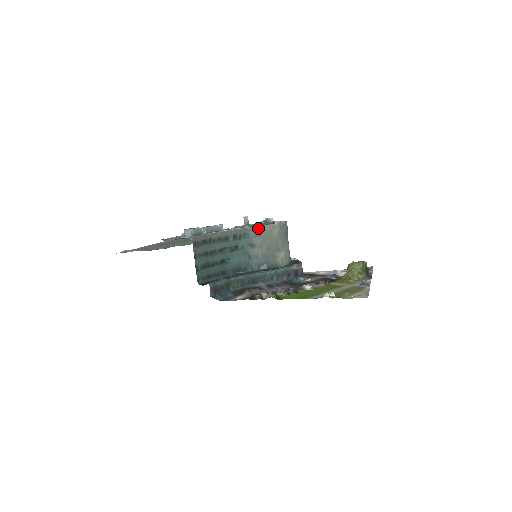
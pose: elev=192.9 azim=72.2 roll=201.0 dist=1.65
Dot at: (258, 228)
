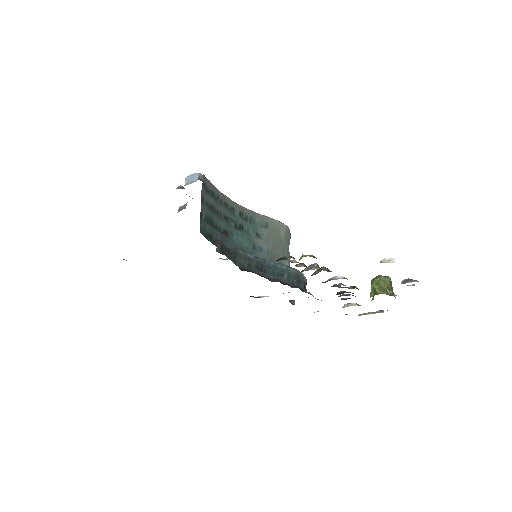
Dot at: (266, 218)
